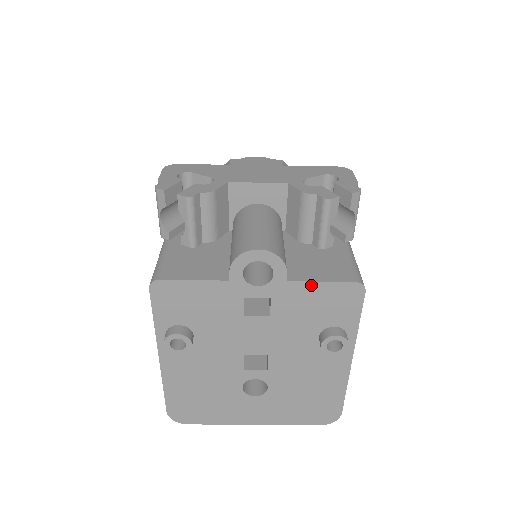
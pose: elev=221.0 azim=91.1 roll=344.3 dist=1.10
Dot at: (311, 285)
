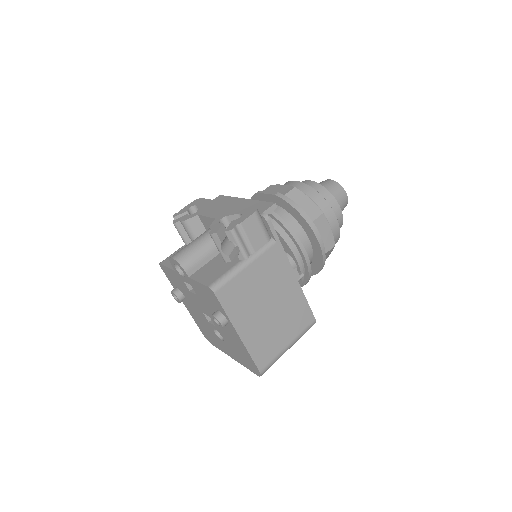
Dot at: (196, 282)
